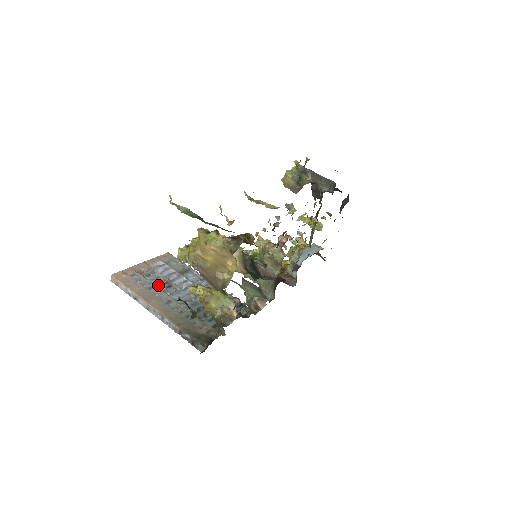
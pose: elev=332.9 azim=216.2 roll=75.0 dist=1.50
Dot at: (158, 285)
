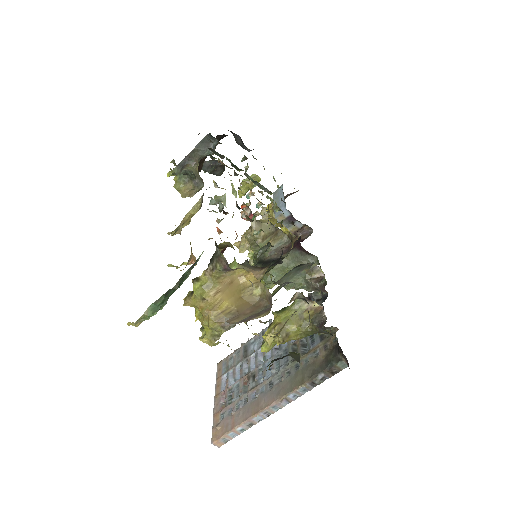
Dot at: (247, 390)
